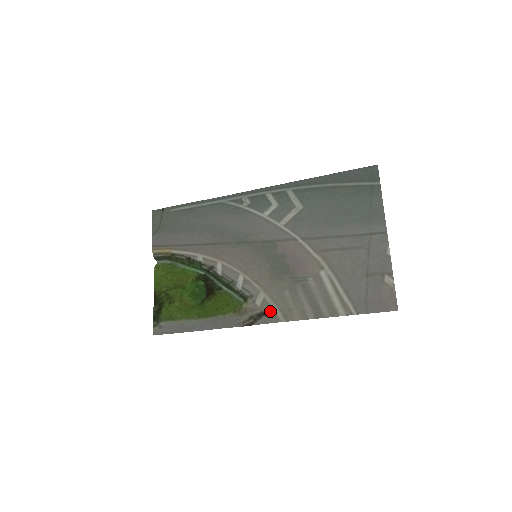
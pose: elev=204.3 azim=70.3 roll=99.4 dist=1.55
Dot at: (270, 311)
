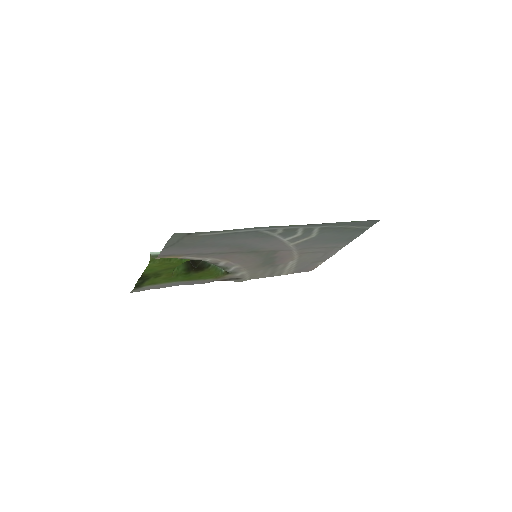
Dot at: (243, 278)
